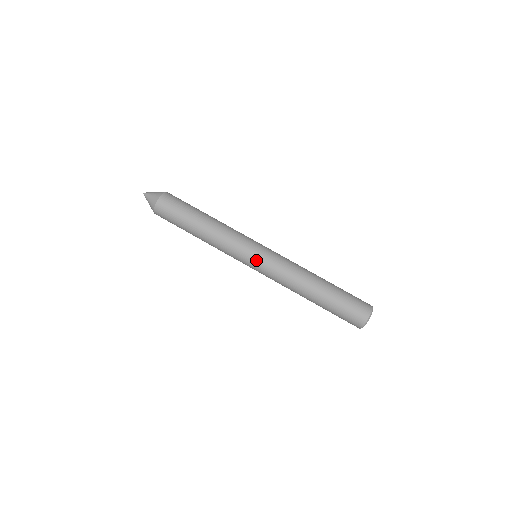
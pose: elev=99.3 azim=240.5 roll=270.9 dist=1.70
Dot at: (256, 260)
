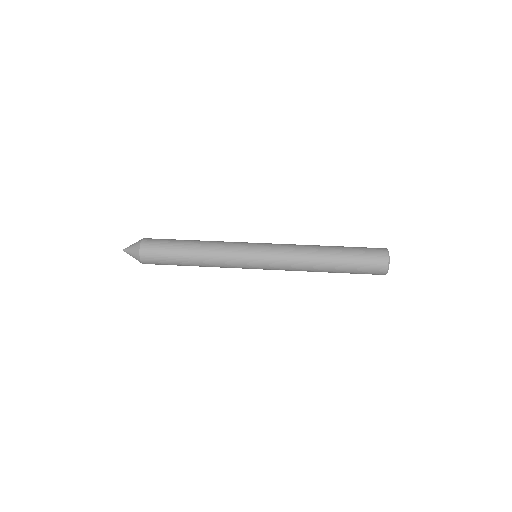
Dot at: (259, 244)
